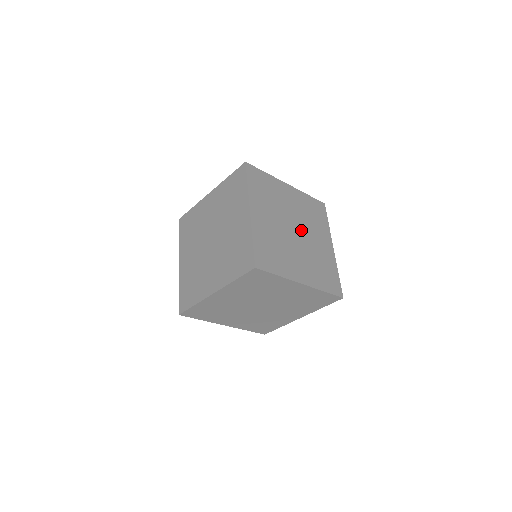
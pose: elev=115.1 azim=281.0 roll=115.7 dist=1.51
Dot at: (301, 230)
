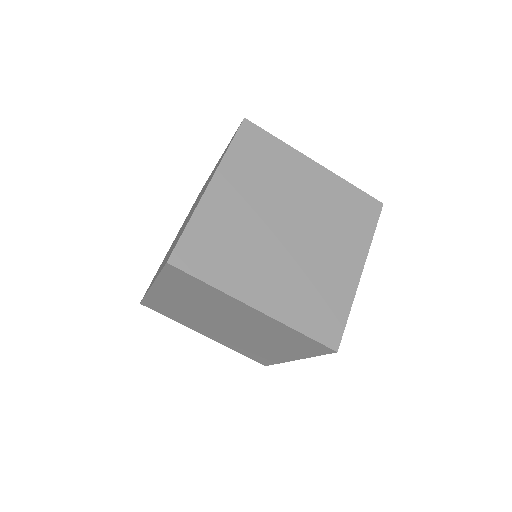
Dot at: (303, 231)
